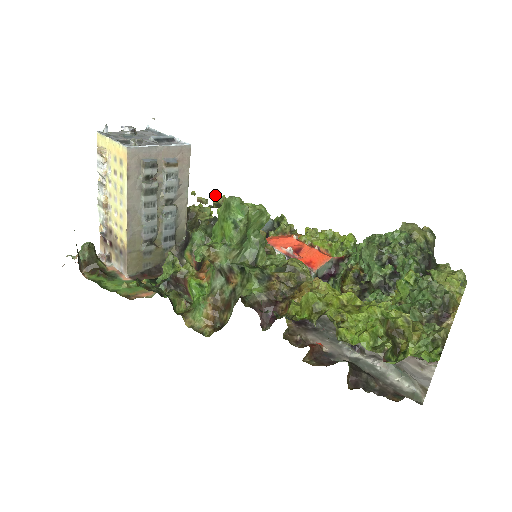
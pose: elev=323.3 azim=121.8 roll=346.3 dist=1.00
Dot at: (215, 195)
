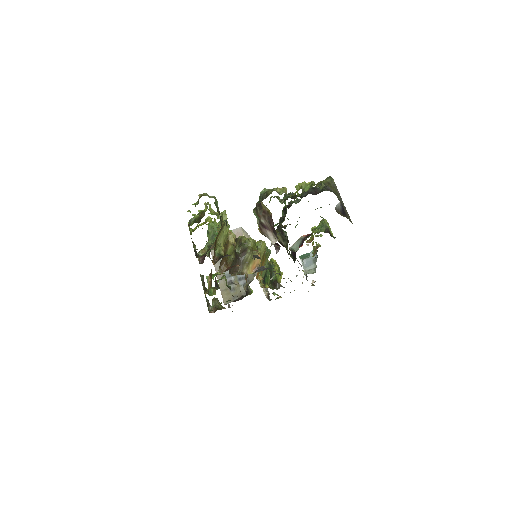
Dot at: occluded
